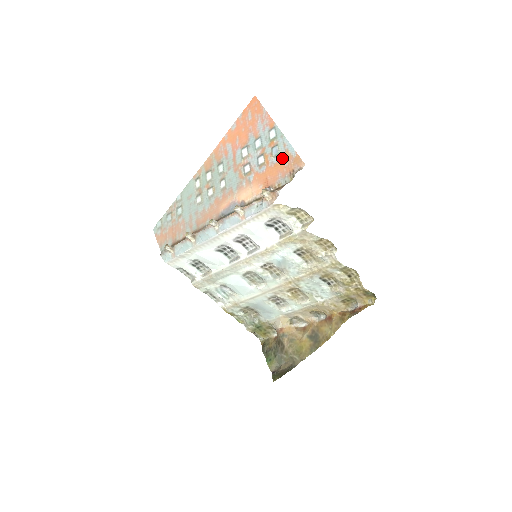
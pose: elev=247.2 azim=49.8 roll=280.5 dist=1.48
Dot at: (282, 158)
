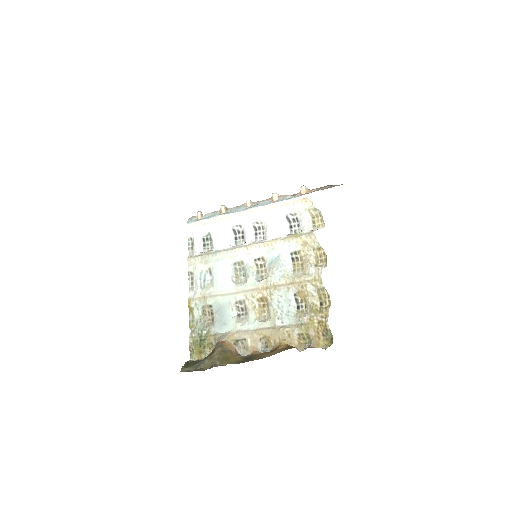
Dot at: (328, 187)
